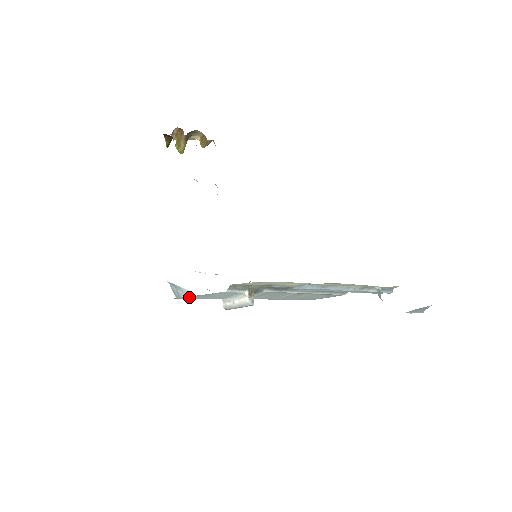
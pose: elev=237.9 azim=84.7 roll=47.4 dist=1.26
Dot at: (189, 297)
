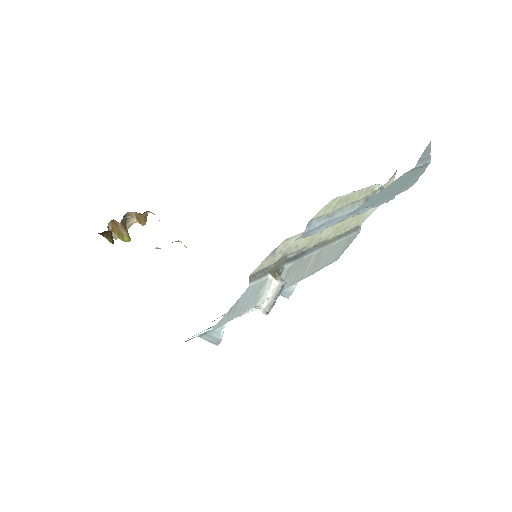
Dot at: (222, 321)
